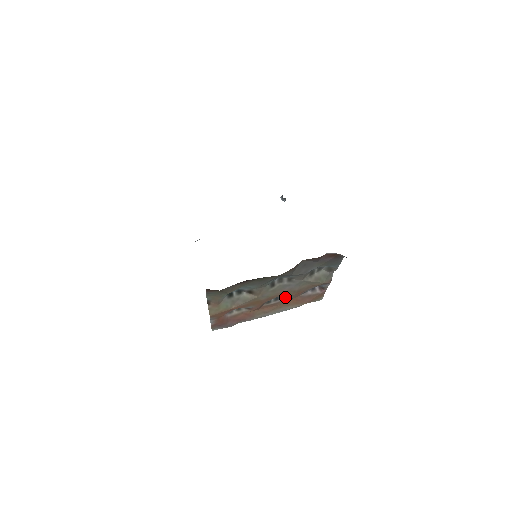
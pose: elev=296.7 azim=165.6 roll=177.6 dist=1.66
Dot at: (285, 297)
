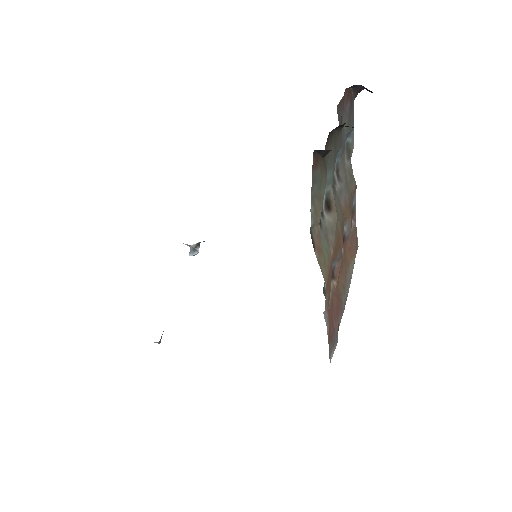
Dot at: (343, 238)
